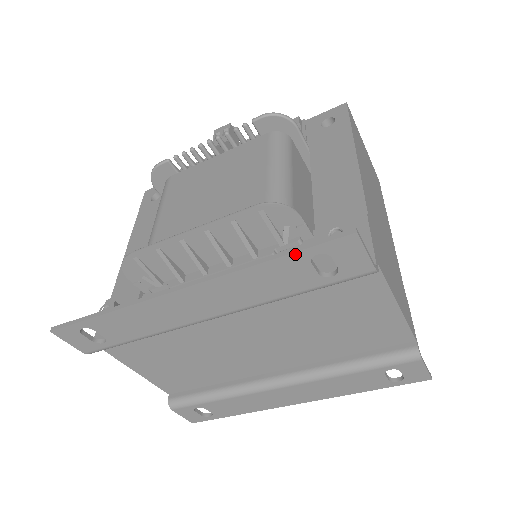
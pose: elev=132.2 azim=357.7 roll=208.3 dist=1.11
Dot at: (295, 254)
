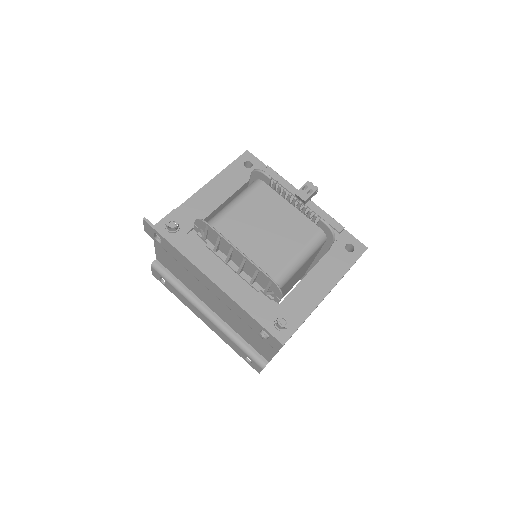
Dot at: (259, 324)
